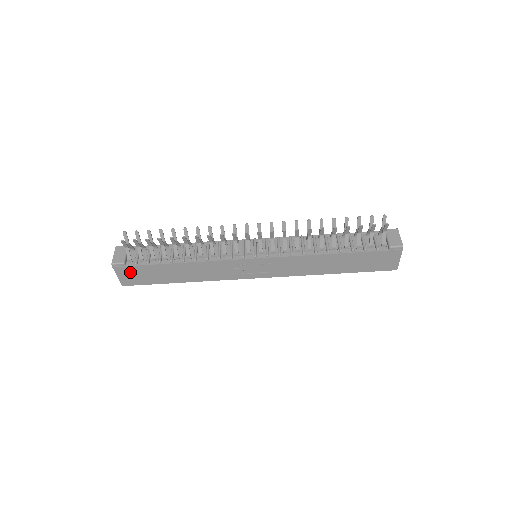
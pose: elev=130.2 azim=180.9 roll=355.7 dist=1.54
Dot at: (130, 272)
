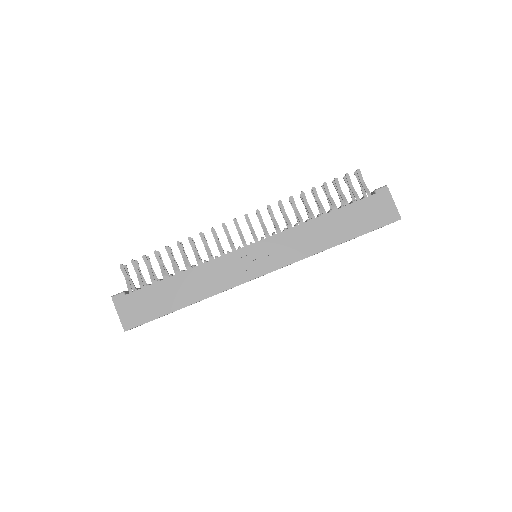
Dot at: (131, 304)
